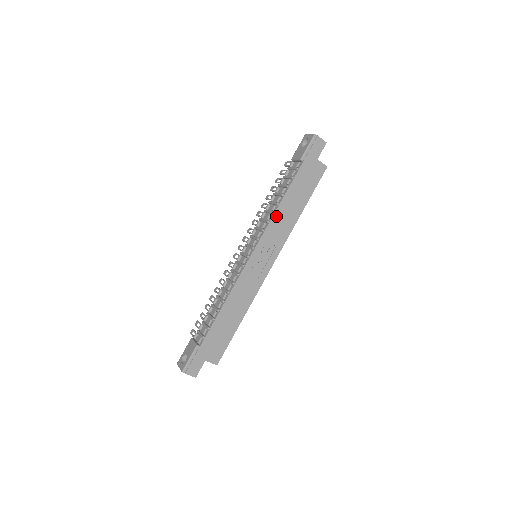
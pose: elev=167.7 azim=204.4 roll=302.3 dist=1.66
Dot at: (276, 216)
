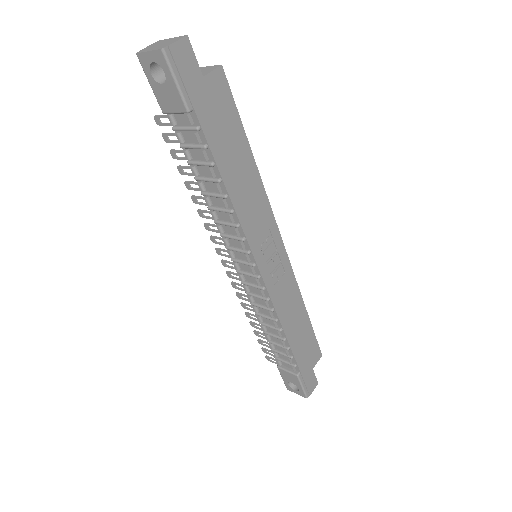
Dot at: (239, 210)
